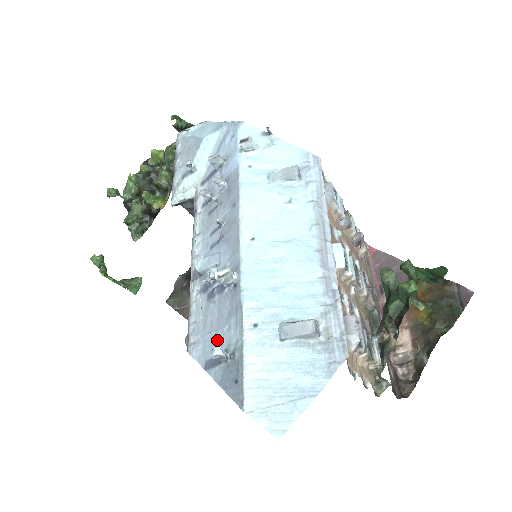
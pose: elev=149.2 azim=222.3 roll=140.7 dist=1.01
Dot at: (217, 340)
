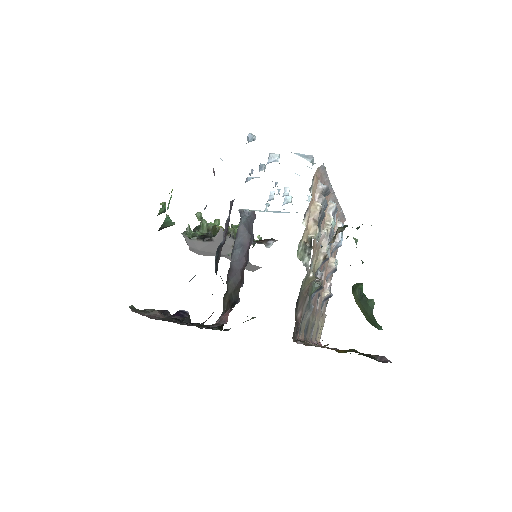
Dot at: occluded
